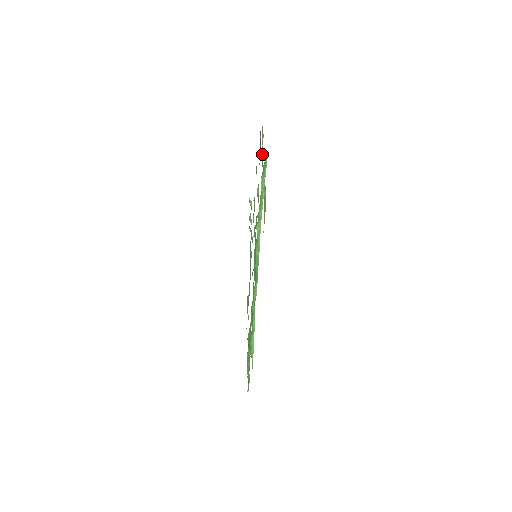
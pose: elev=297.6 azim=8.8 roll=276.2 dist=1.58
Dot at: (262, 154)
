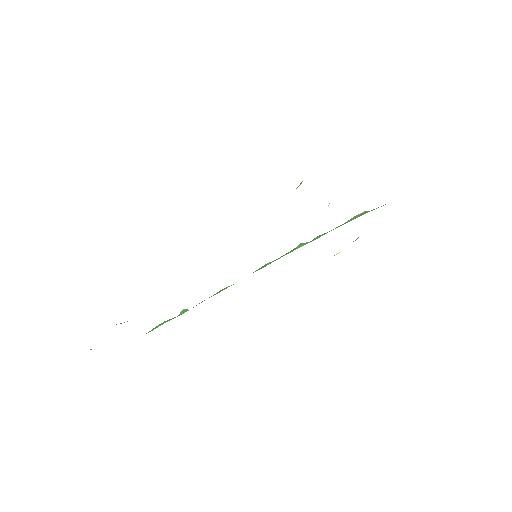
Dot at: occluded
